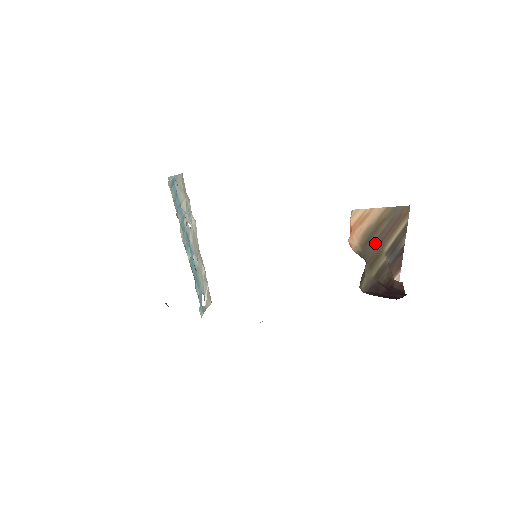
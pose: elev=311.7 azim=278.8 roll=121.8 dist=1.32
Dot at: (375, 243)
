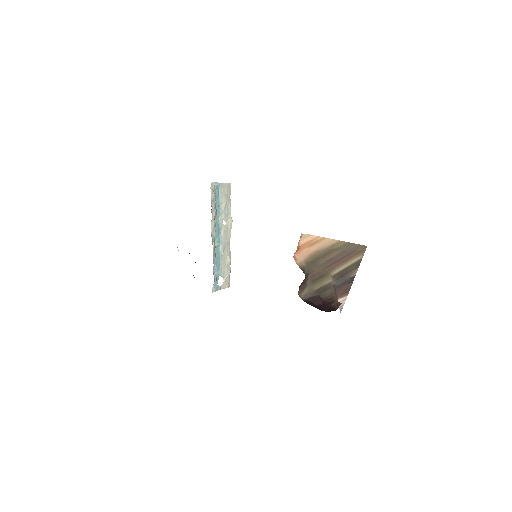
Dot at: (322, 265)
